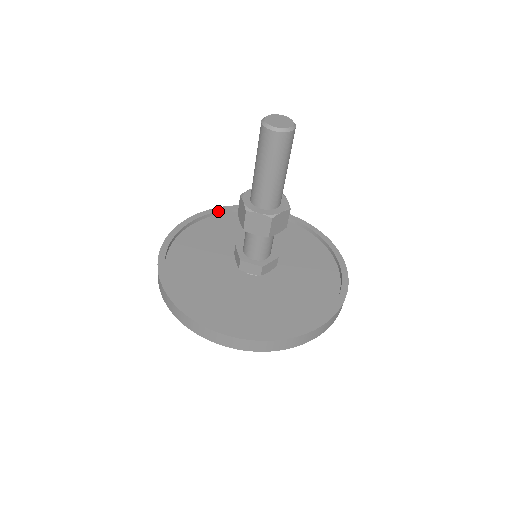
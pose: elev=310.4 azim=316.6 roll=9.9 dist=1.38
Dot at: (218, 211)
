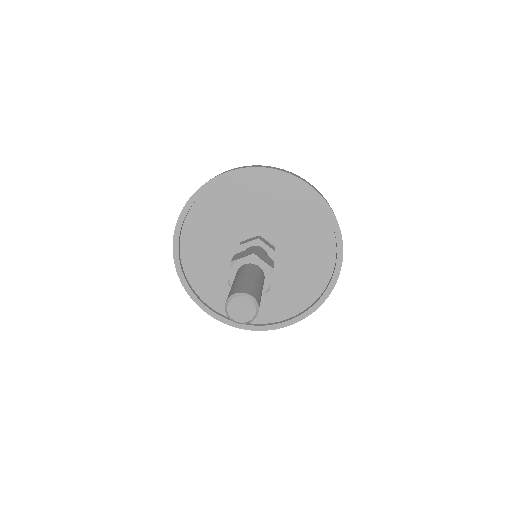
Dot at: (183, 221)
